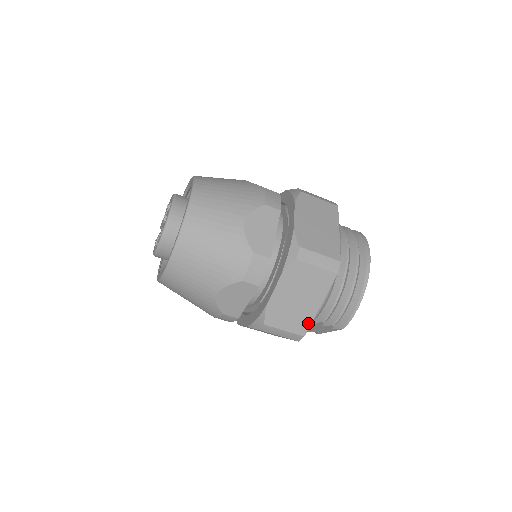
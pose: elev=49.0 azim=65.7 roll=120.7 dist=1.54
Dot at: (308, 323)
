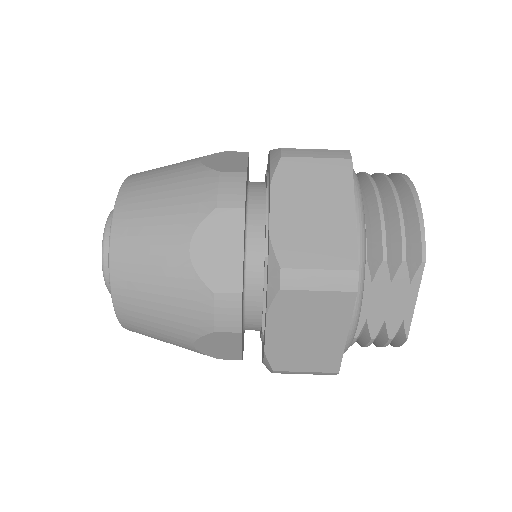
Dot at: (352, 245)
